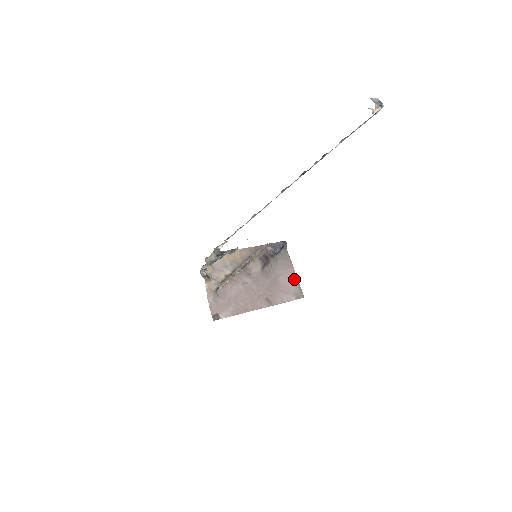
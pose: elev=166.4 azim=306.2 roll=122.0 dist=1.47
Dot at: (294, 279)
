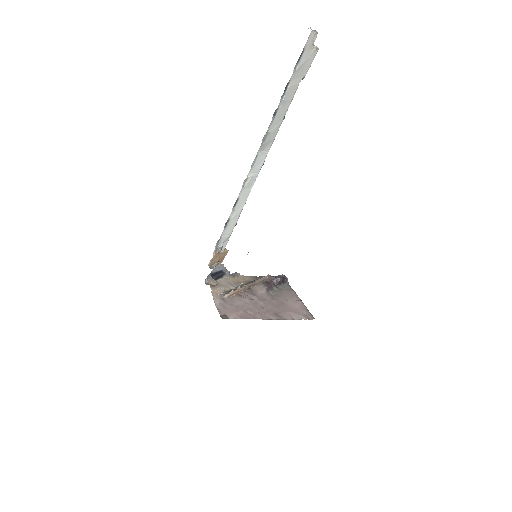
Dot at: (301, 305)
